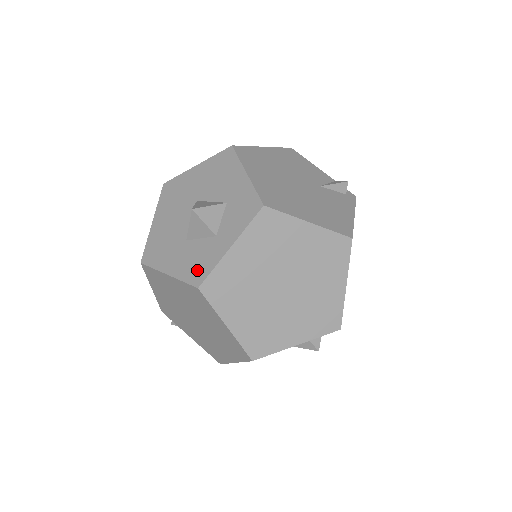
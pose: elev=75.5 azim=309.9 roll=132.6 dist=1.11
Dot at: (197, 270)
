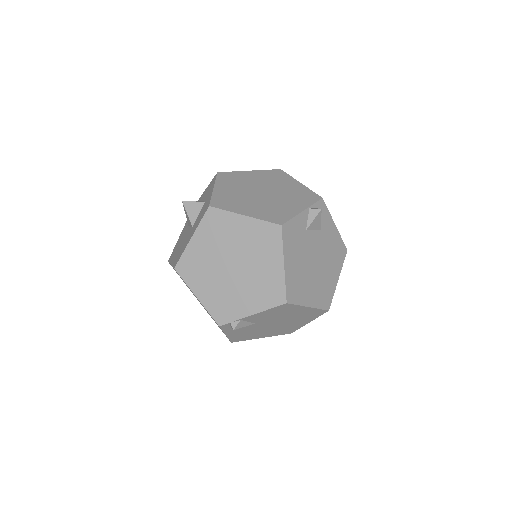
Dot at: (204, 211)
